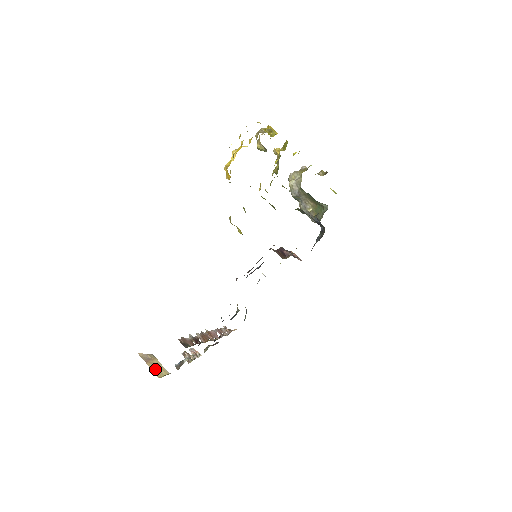
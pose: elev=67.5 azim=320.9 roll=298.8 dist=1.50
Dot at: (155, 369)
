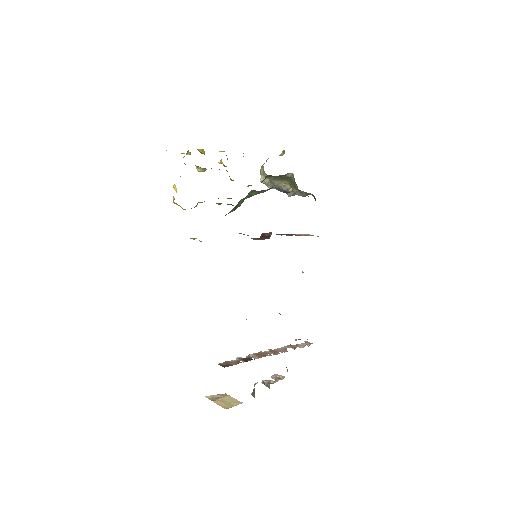
Dot at: (224, 404)
